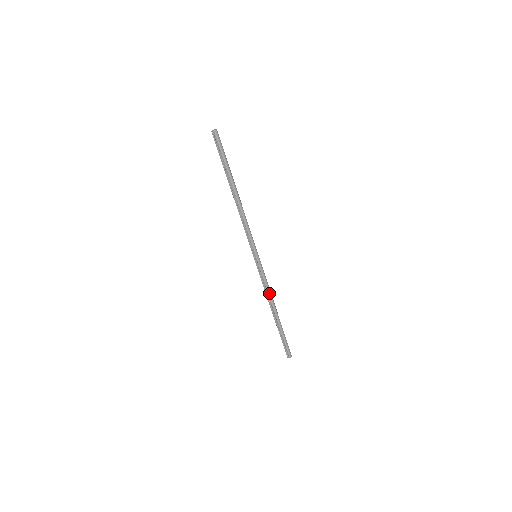
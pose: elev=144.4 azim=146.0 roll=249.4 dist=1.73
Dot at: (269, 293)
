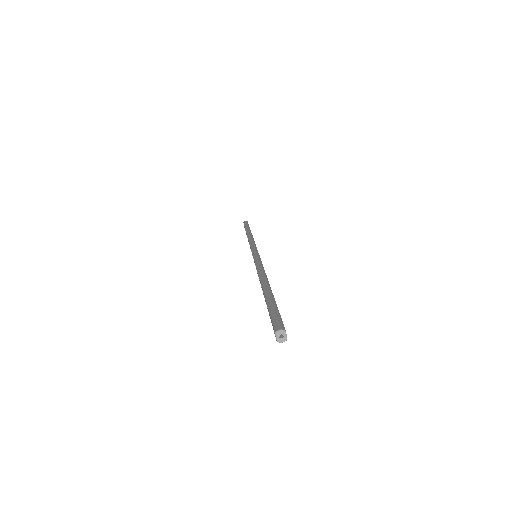
Dot at: occluded
